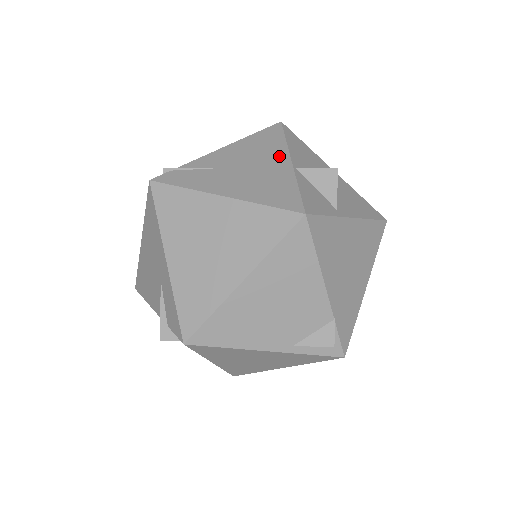
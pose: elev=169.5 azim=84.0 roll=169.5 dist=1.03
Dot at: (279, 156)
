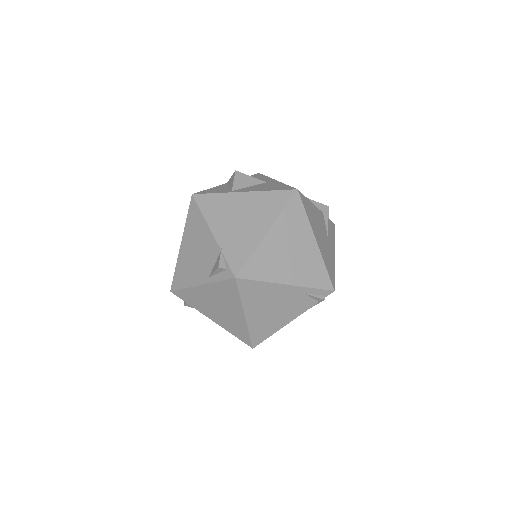
Dot at: occluded
